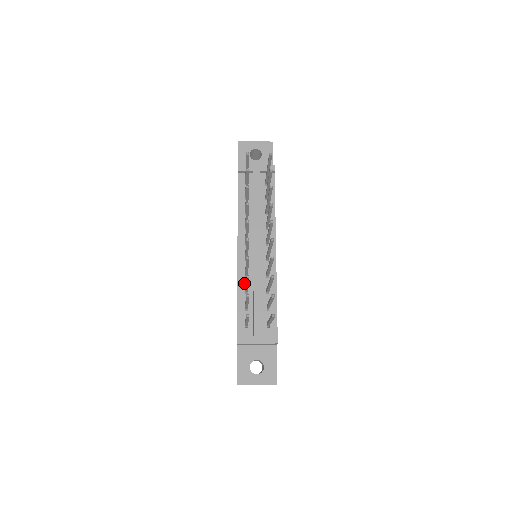
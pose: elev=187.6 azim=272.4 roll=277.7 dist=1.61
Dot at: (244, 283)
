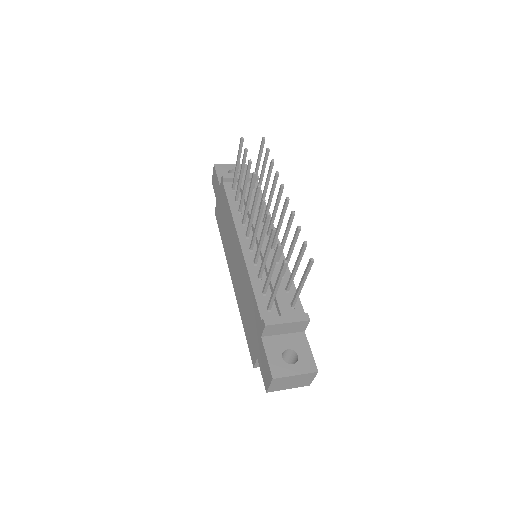
Dot at: (255, 271)
